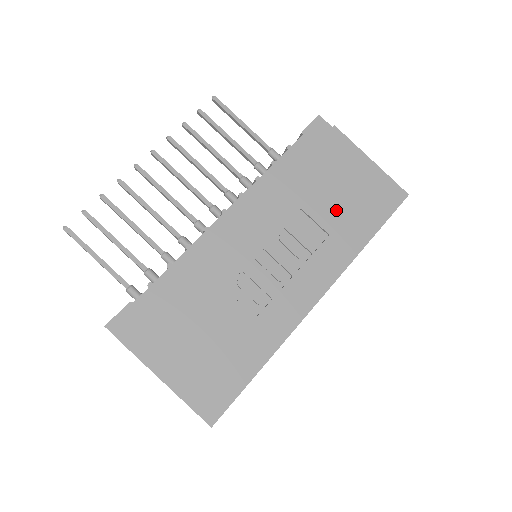
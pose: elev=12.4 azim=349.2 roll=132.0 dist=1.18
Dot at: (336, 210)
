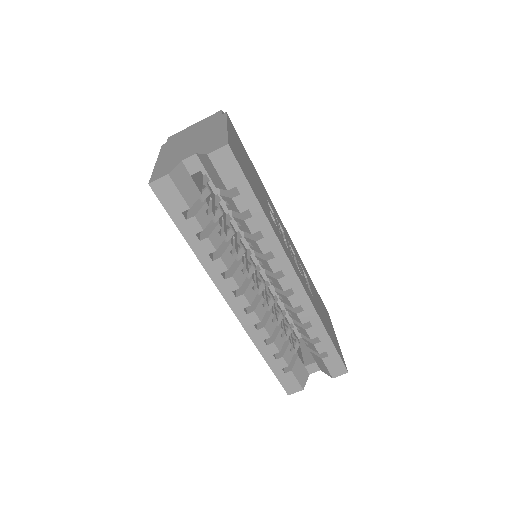
Dot at: (319, 306)
